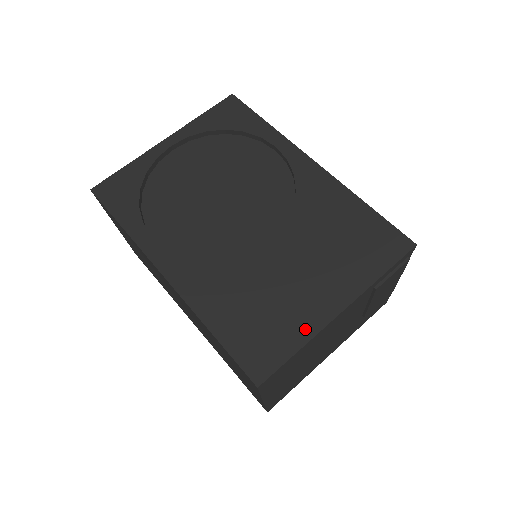
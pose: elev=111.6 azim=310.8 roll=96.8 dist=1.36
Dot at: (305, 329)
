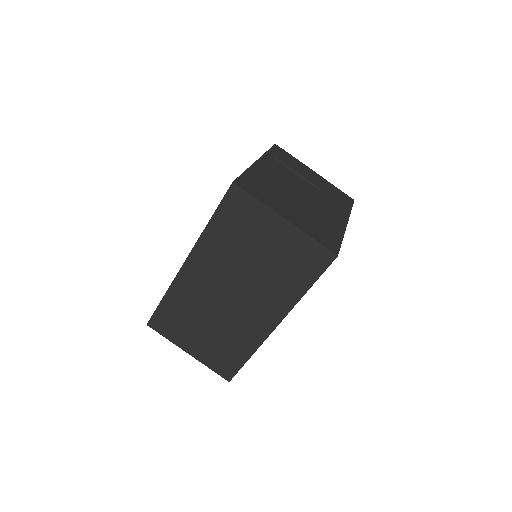
Dot at: occluded
